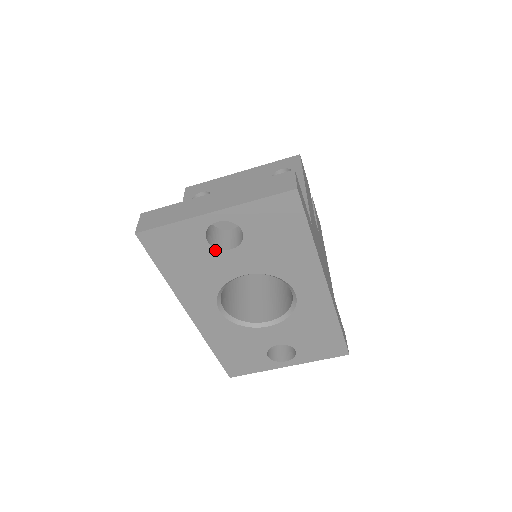
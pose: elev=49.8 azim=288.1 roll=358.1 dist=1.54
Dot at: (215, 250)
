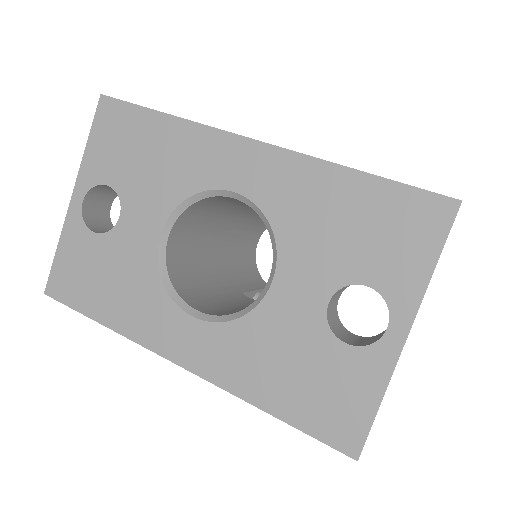
Dot at: (110, 235)
